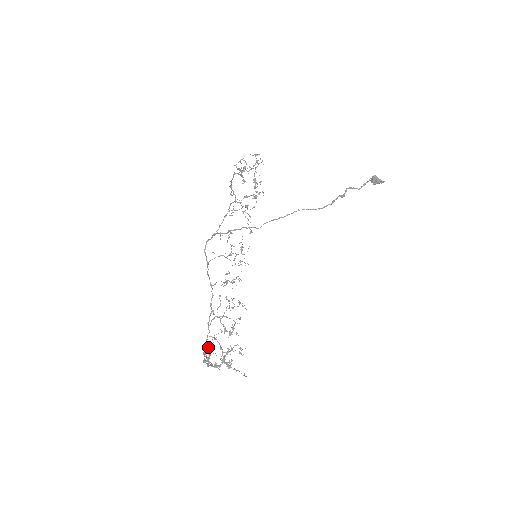
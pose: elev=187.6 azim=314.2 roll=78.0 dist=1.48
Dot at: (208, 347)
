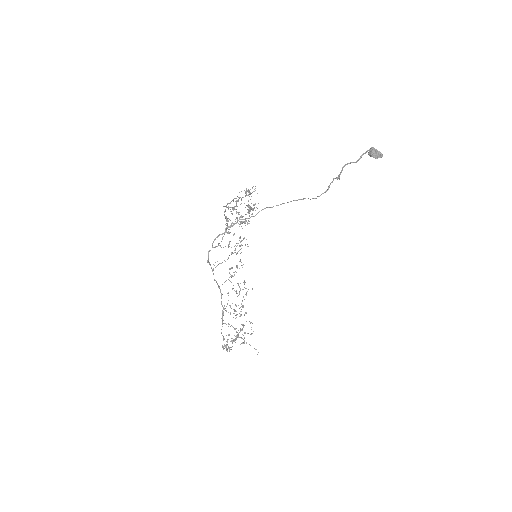
Dot at: (226, 346)
